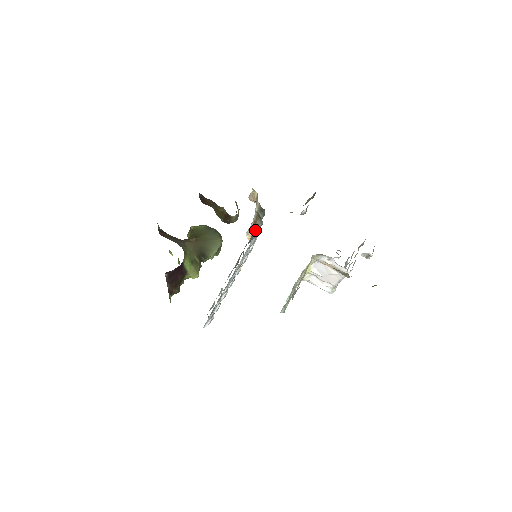
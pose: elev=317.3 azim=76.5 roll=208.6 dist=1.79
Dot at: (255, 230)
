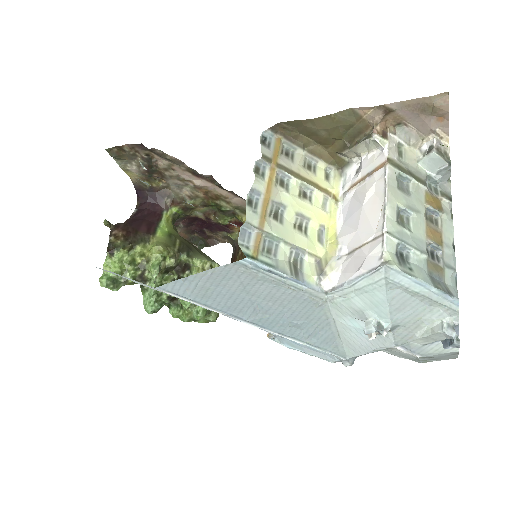
Dot at: occluded
